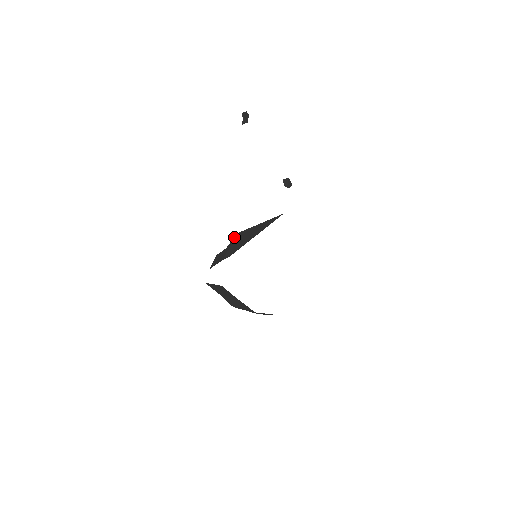
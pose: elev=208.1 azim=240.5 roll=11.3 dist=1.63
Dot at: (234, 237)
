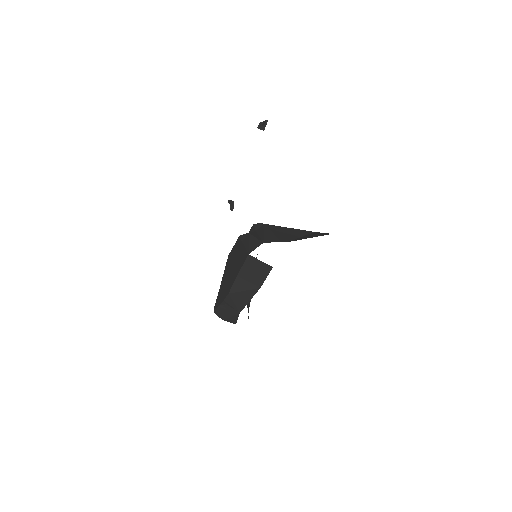
Dot at: (264, 225)
